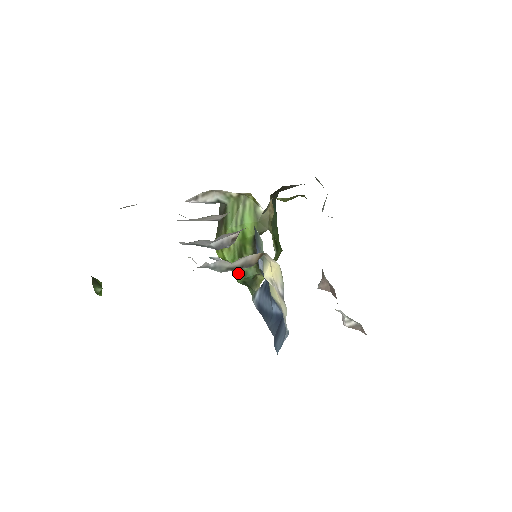
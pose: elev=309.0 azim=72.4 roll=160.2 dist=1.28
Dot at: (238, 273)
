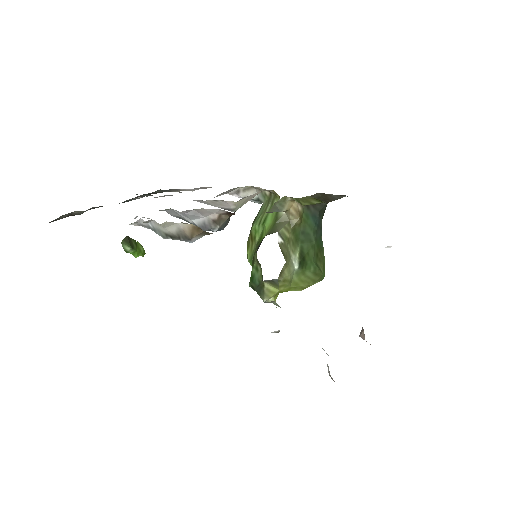
Dot at: occluded
